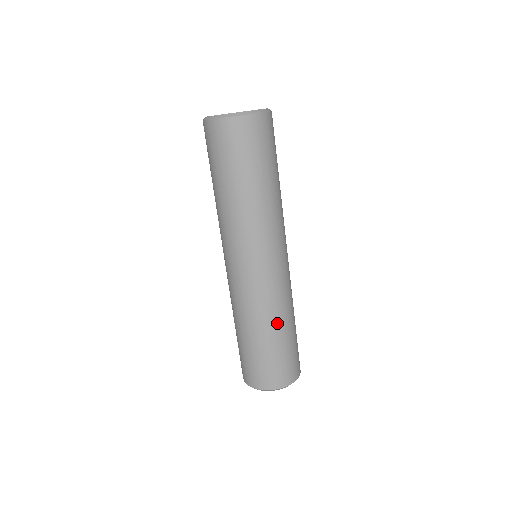
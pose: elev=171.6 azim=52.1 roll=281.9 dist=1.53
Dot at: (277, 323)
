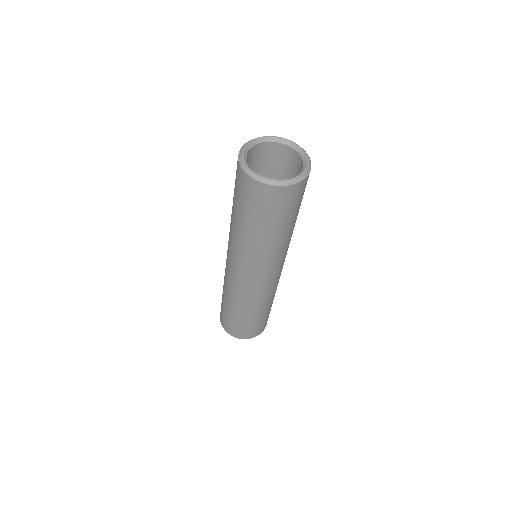
Dot at: (255, 310)
